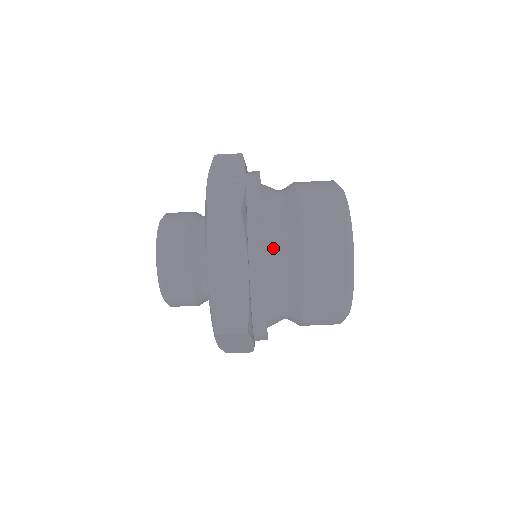
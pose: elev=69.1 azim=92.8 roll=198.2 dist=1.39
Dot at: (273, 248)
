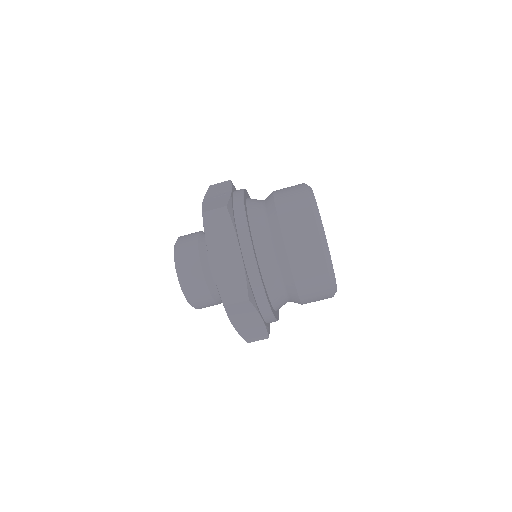
Dot at: (259, 234)
